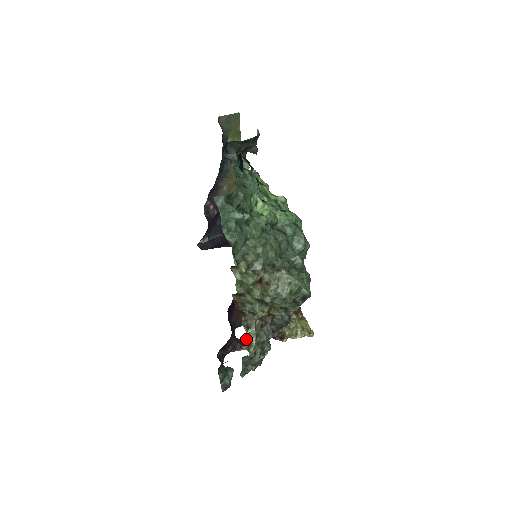
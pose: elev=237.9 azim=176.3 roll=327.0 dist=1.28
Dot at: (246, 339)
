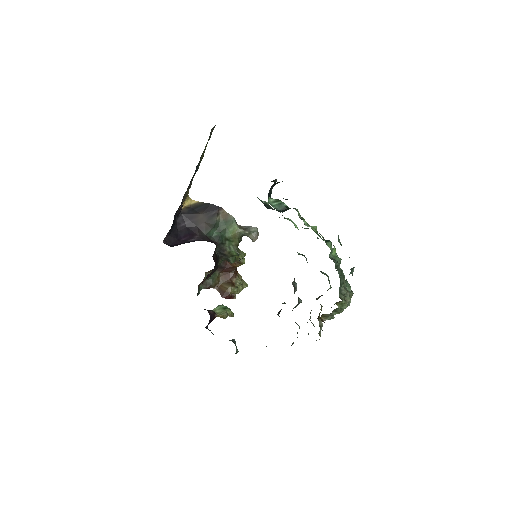
Dot at: (319, 335)
